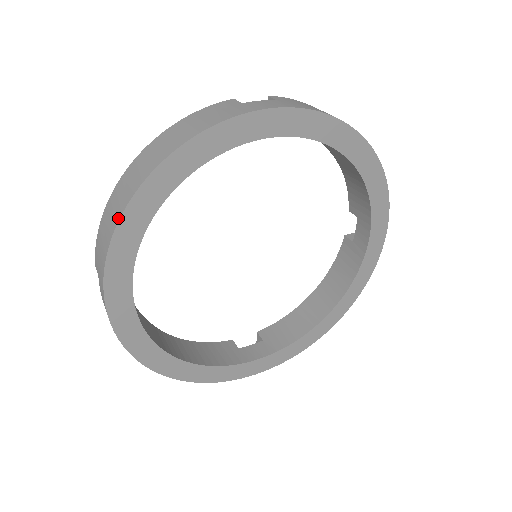
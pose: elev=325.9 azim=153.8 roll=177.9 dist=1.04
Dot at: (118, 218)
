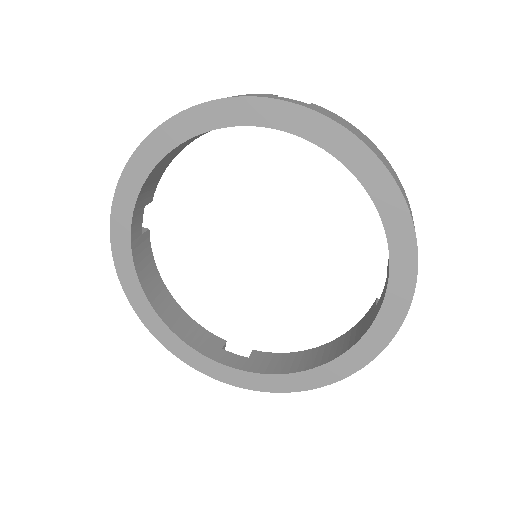
Dot at: (137, 149)
